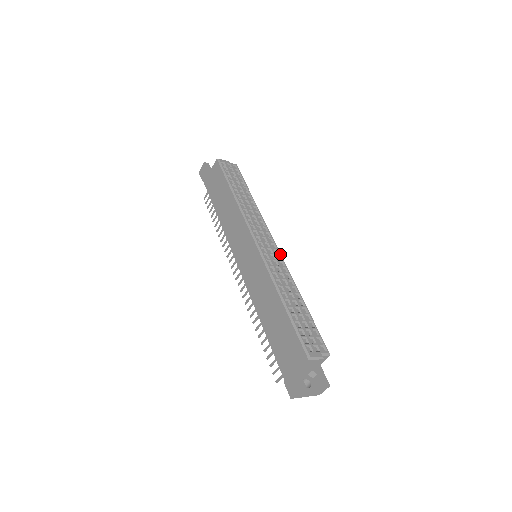
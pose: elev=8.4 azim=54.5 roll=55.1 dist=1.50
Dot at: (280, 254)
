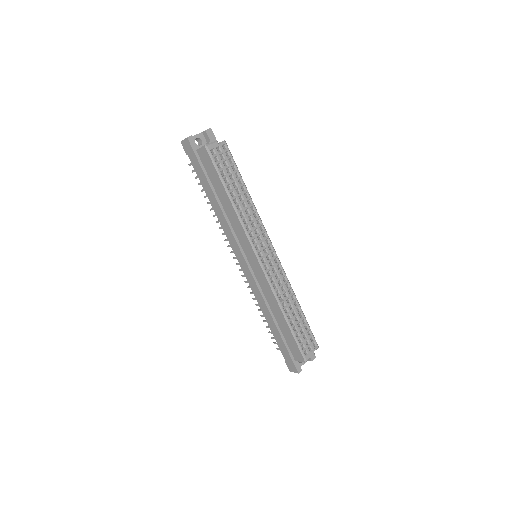
Dot at: (279, 262)
